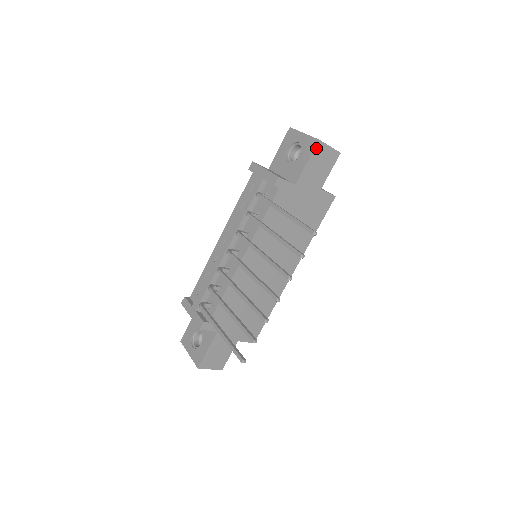
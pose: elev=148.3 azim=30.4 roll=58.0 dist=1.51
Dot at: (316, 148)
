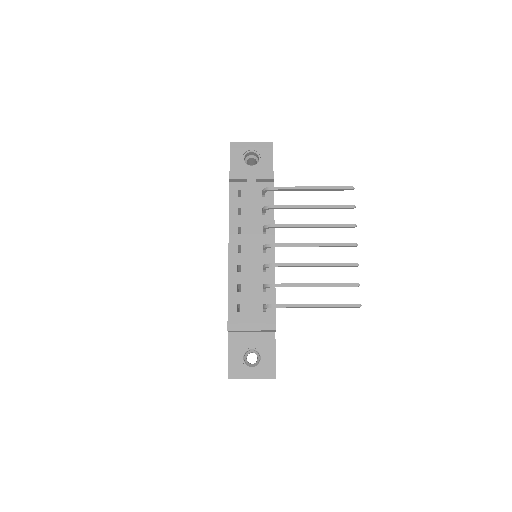
Dot at: (272, 149)
